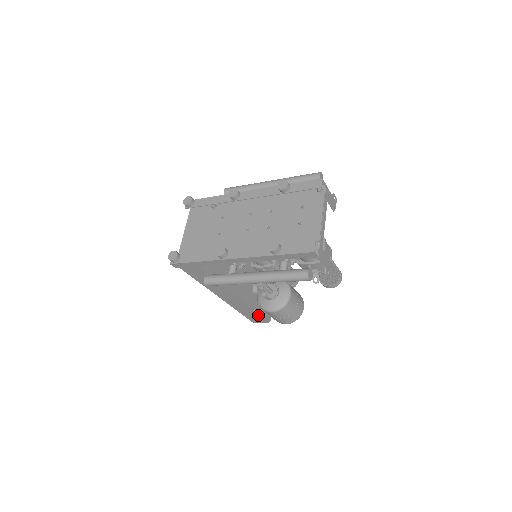
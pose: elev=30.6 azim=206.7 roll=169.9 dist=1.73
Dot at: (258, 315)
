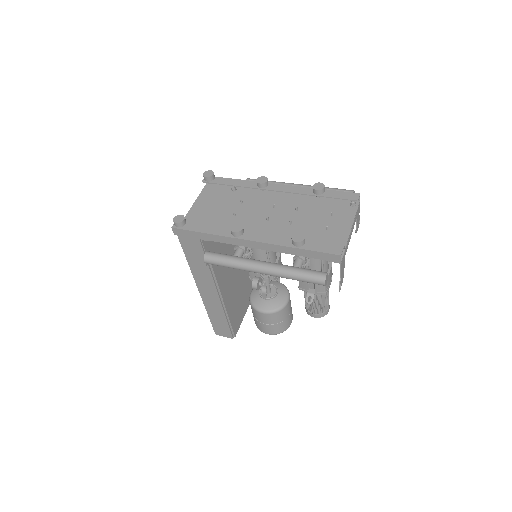
Dot at: (227, 325)
